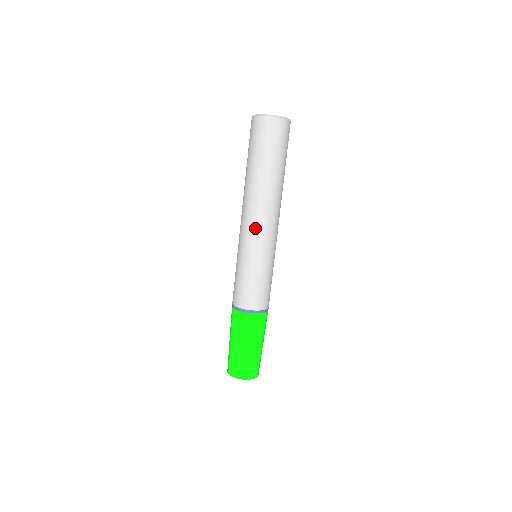
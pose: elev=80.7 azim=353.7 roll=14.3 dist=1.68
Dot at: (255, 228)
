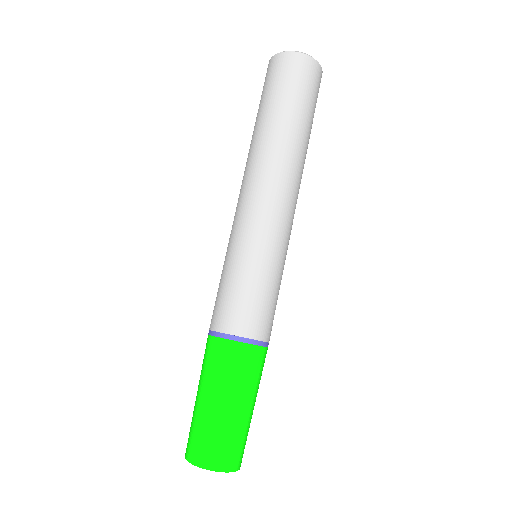
Dot at: (280, 207)
